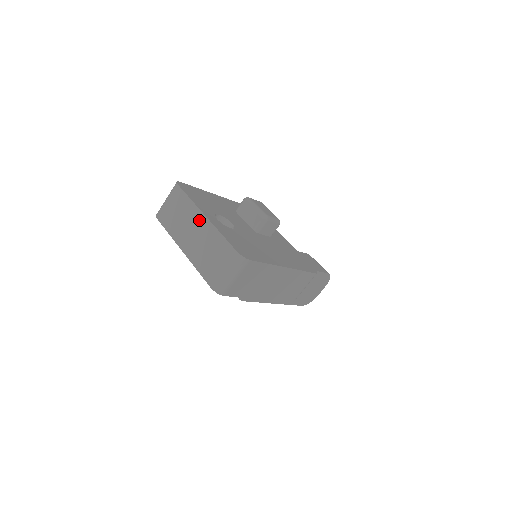
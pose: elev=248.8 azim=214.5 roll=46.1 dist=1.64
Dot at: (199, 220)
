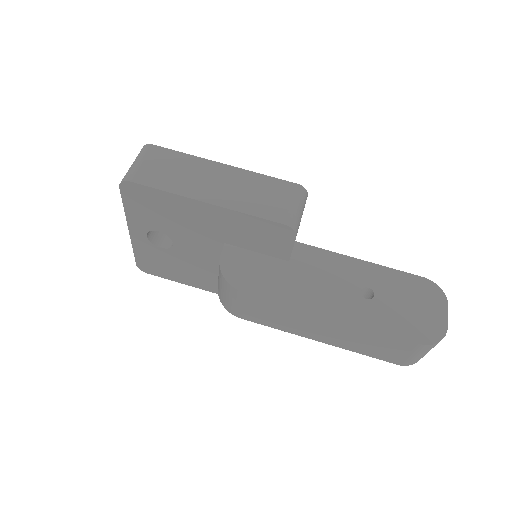
Dot at: occluded
